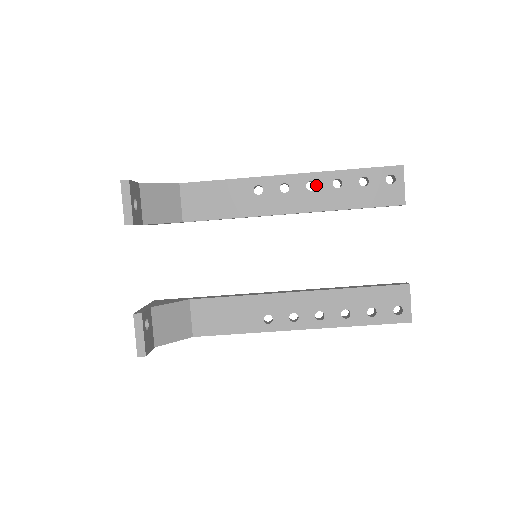
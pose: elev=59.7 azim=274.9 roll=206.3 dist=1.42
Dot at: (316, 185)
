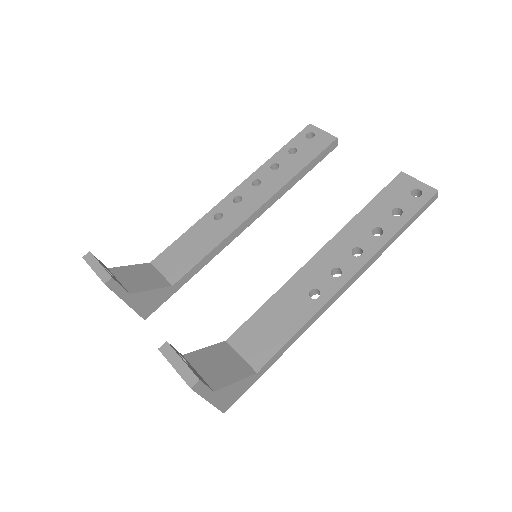
Dot at: (260, 180)
